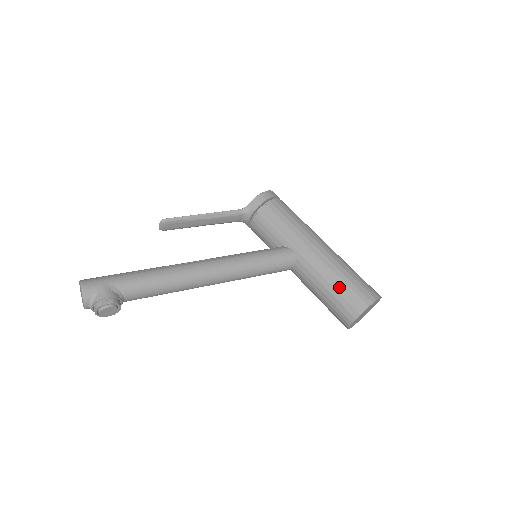
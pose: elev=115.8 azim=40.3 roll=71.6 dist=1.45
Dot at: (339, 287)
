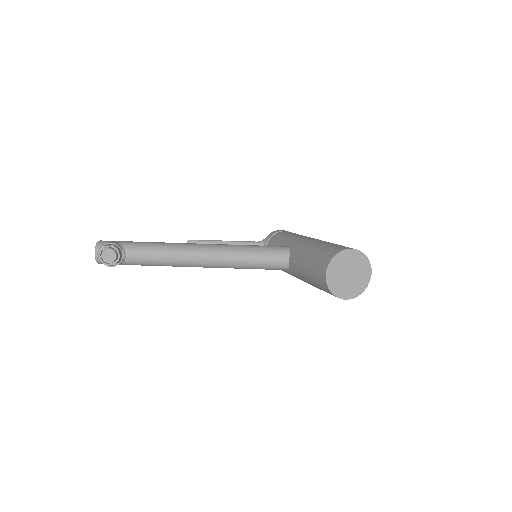
Dot at: (318, 249)
